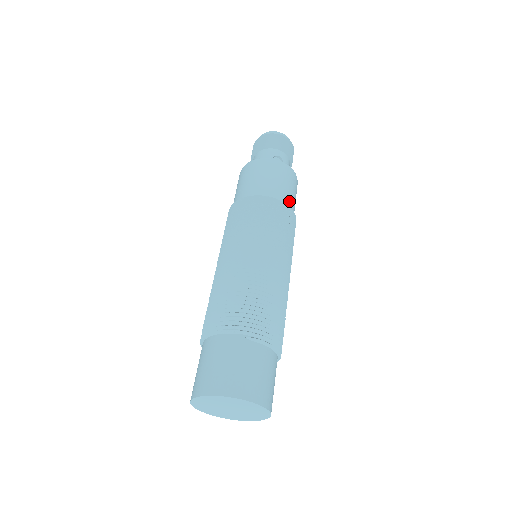
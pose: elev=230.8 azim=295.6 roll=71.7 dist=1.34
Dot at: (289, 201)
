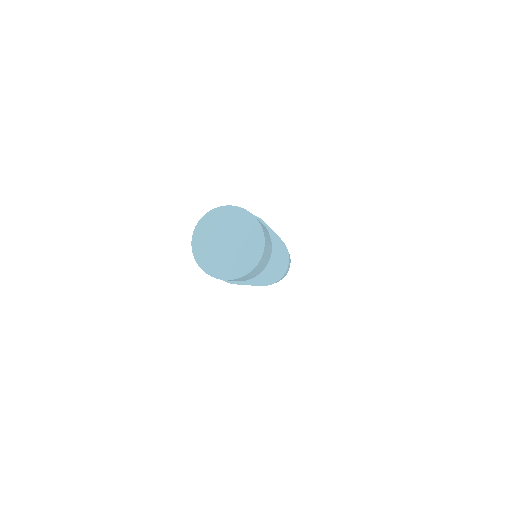
Dot at: occluded
